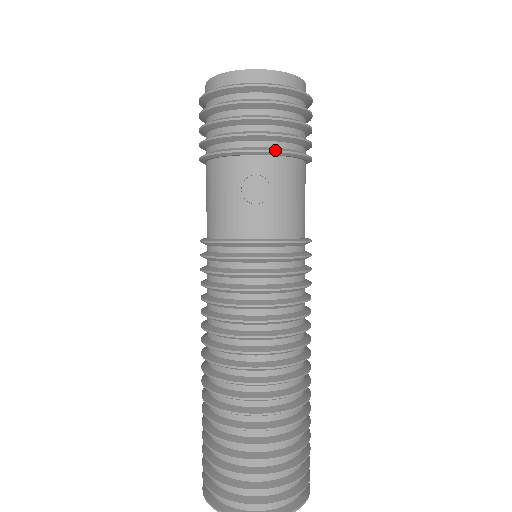
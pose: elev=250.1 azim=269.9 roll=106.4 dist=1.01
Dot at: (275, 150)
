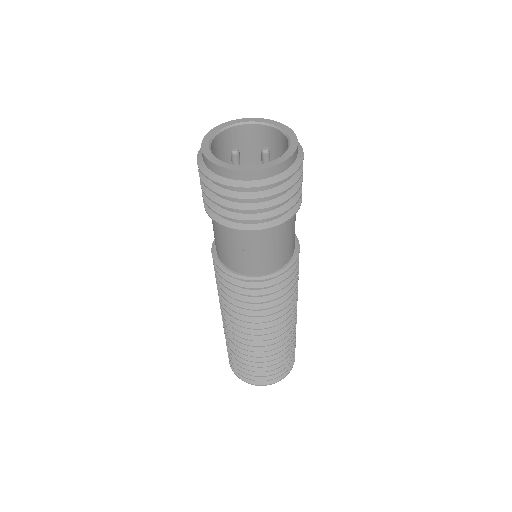
Dot at: (269, 228)
